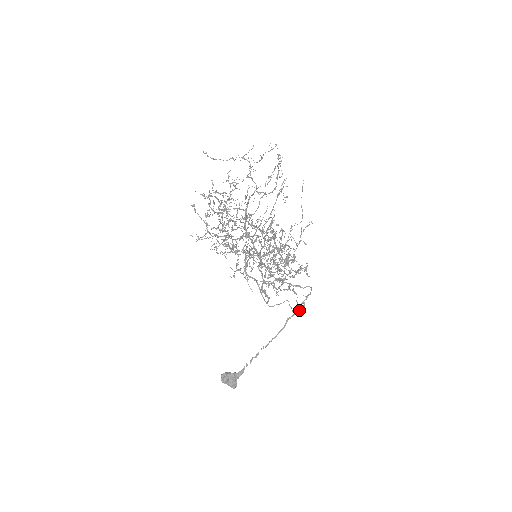
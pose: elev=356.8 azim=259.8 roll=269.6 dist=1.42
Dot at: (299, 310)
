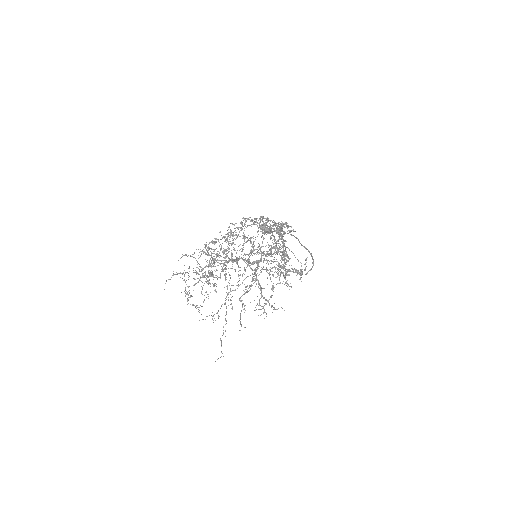
Dot at: (300, 271)
